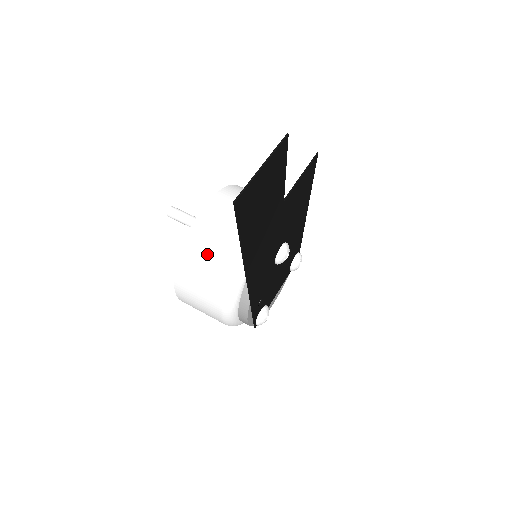
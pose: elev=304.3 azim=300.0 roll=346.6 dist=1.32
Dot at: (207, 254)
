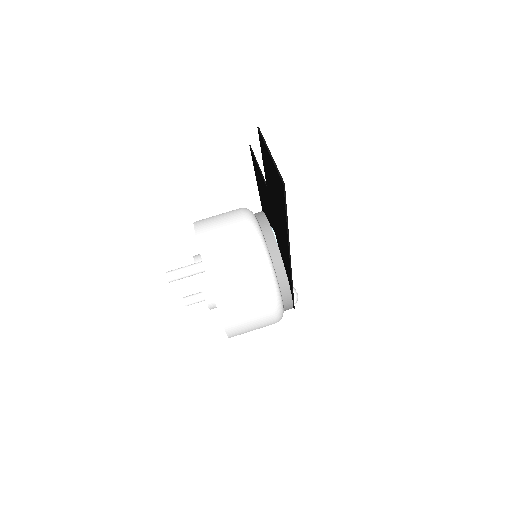
Dot at: (234, 275)
